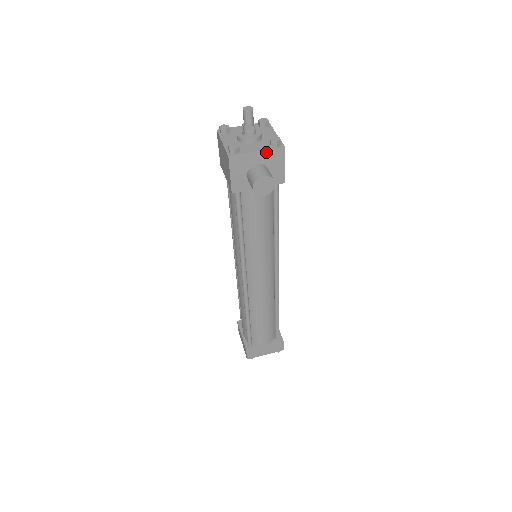
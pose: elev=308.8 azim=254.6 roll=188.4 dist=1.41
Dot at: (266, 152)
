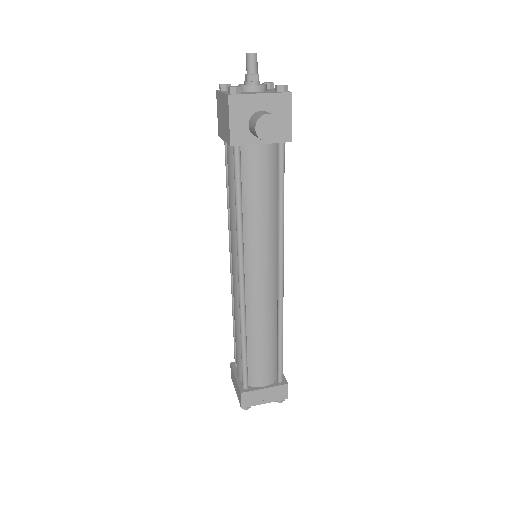
Dot at: (271, 96)
